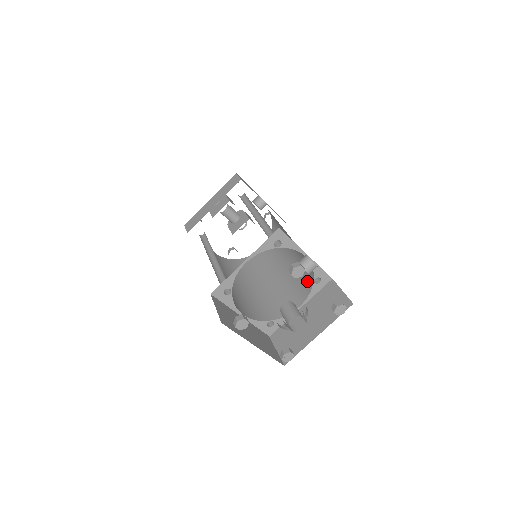
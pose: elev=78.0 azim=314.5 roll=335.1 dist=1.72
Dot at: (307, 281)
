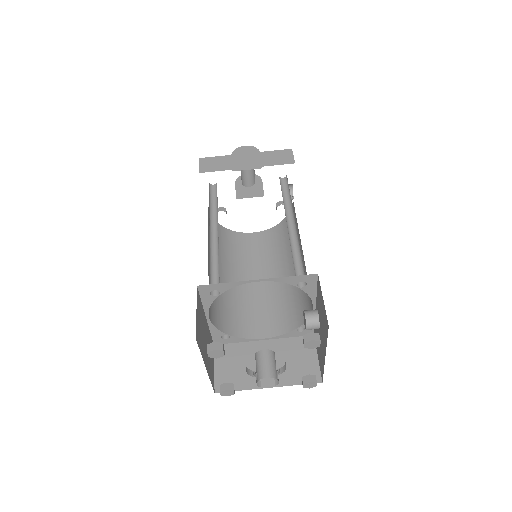
Dot at: (289, 319)
